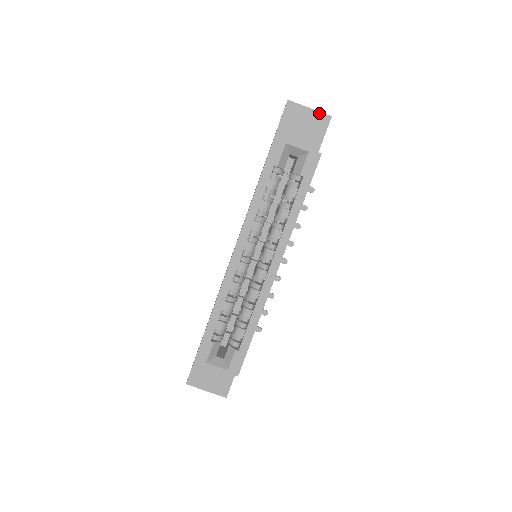
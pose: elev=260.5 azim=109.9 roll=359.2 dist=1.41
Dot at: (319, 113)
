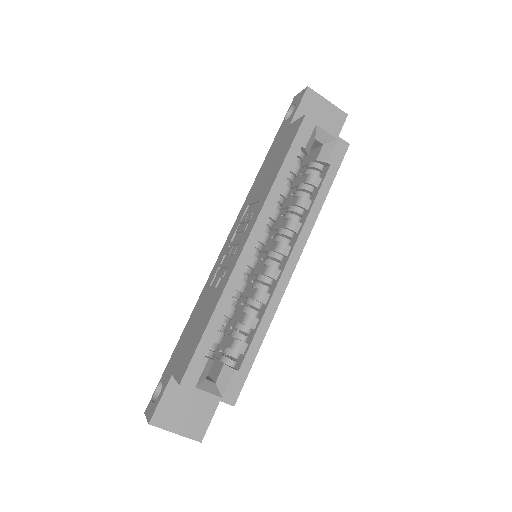
Dot at: (336, 108)
